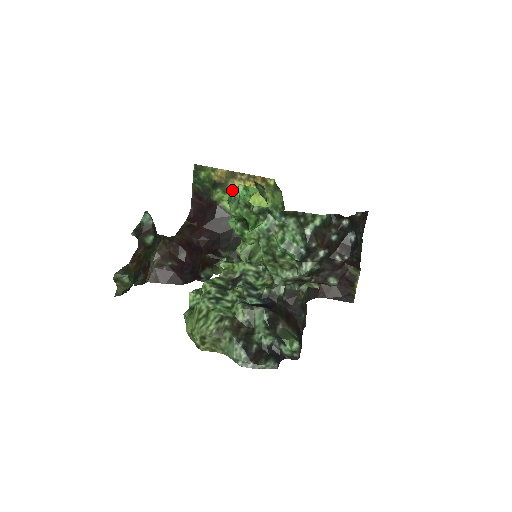
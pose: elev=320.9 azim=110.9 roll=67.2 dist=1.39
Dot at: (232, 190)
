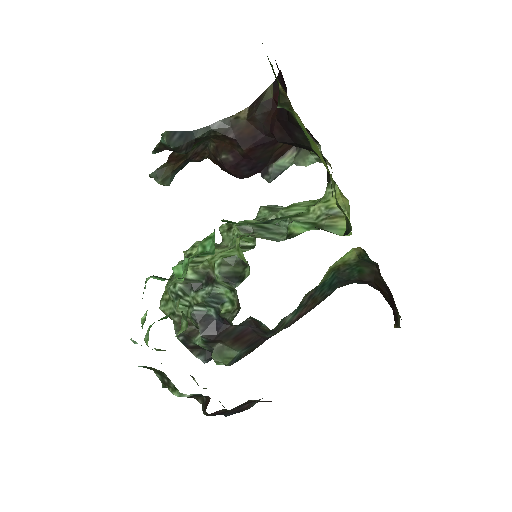
Dot at: (297, 119)
